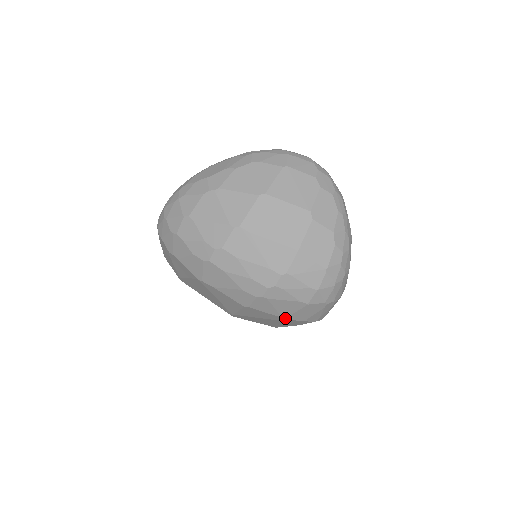
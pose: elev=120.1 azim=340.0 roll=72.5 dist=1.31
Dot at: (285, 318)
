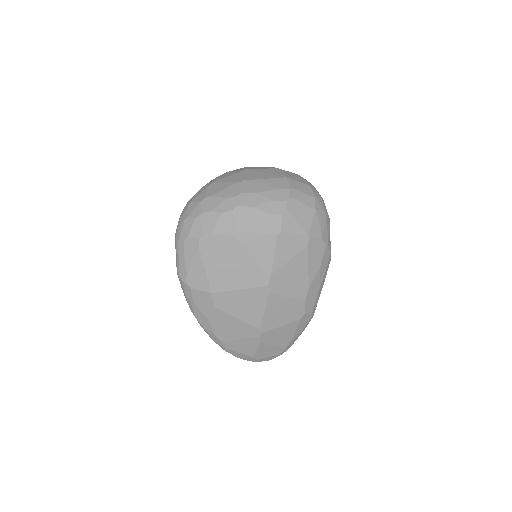
Dot at: (308, 235)
